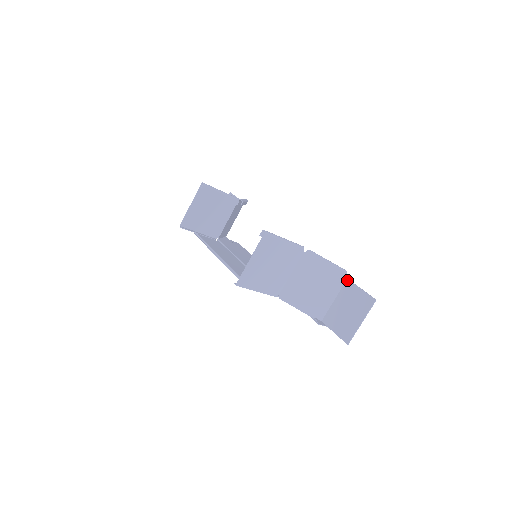
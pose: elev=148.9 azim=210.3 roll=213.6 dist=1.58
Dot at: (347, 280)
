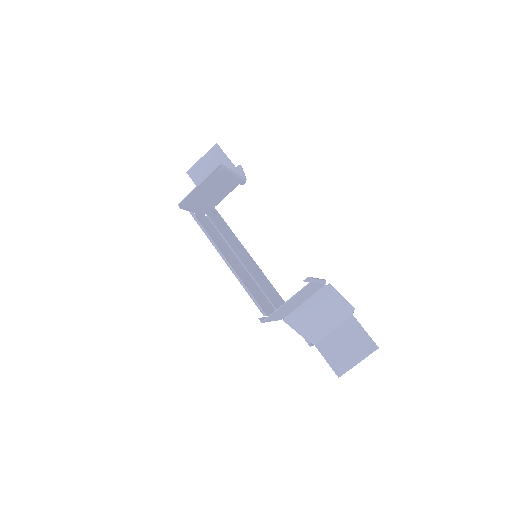
Dot at: (352, 316)
